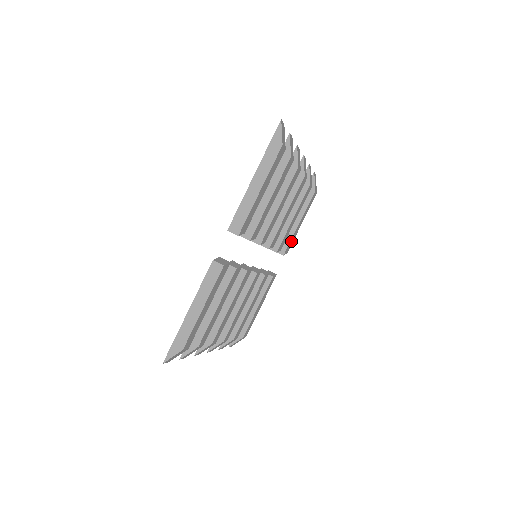
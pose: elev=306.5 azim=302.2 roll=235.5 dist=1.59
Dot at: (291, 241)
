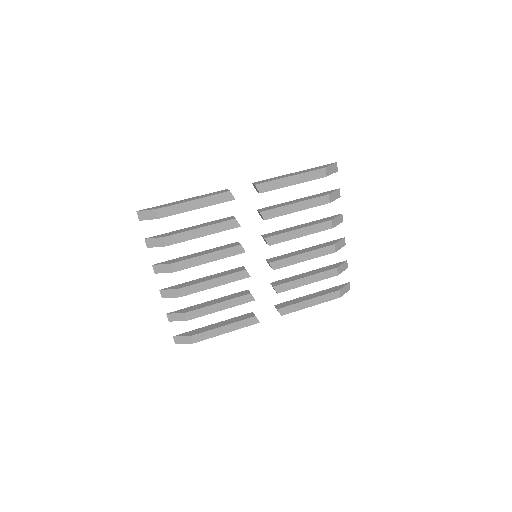
Dot at: (292, 307)
